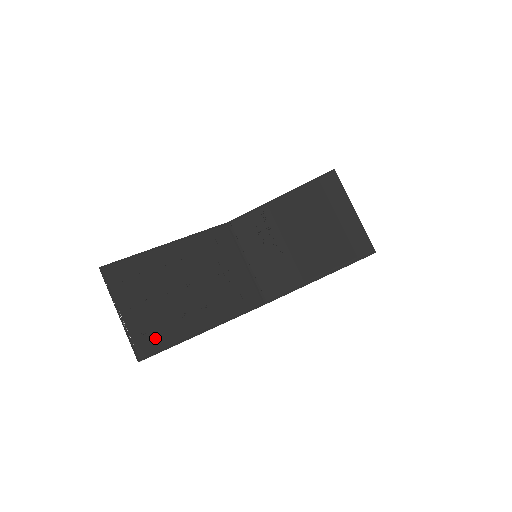
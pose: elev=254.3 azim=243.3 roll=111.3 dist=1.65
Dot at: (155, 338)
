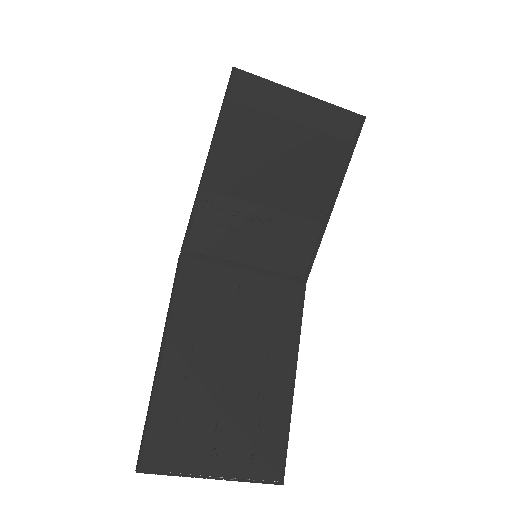
Dot at: (268, 448)
